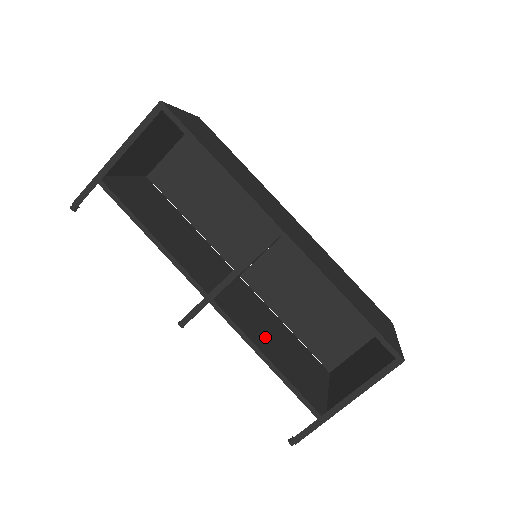
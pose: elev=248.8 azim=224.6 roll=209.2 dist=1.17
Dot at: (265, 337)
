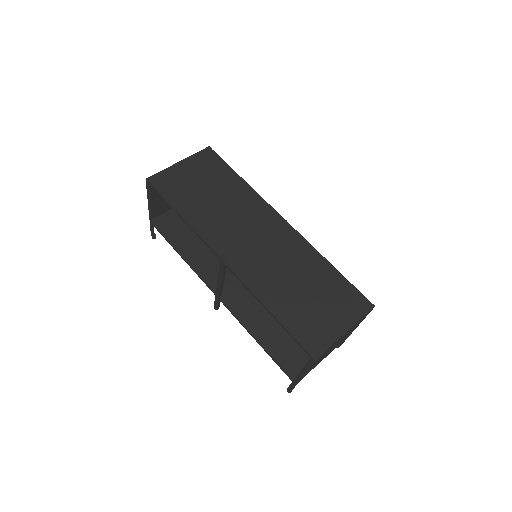
Dot at: (267, 317)
